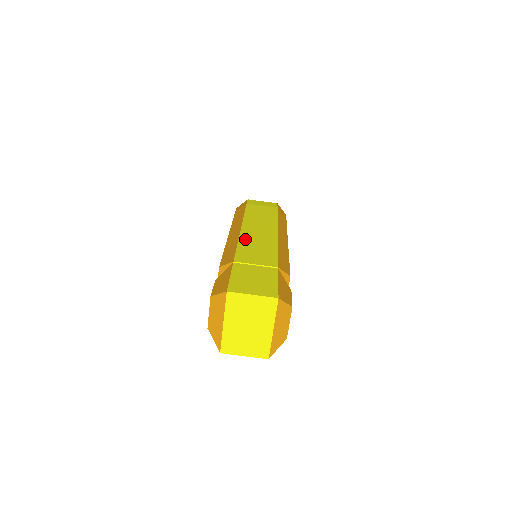
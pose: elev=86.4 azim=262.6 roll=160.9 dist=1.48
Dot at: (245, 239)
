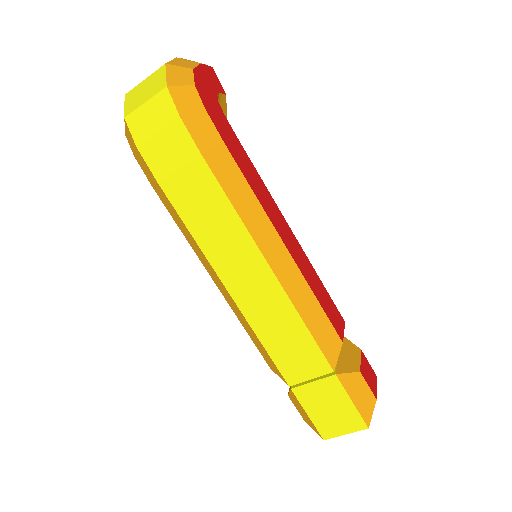
Dot at: (258, 326)
